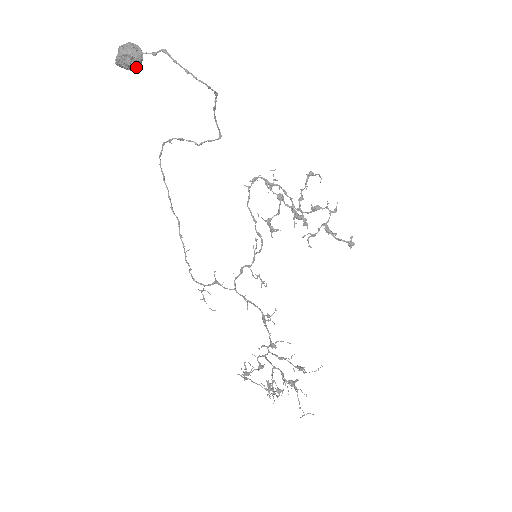
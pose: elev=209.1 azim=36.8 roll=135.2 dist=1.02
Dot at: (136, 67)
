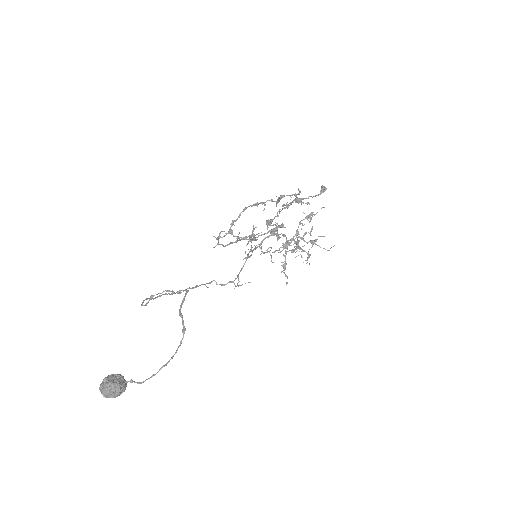
Dot at: (123, 381)
